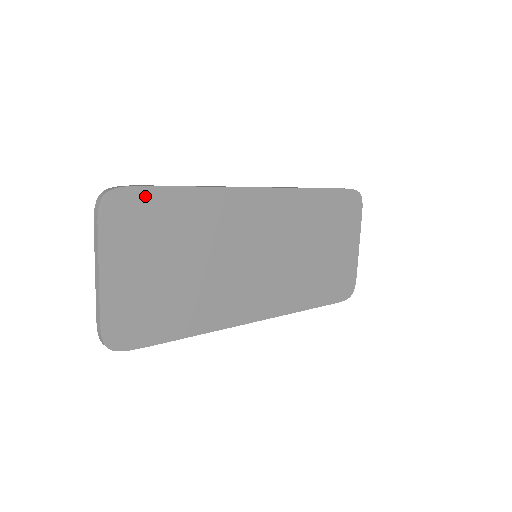
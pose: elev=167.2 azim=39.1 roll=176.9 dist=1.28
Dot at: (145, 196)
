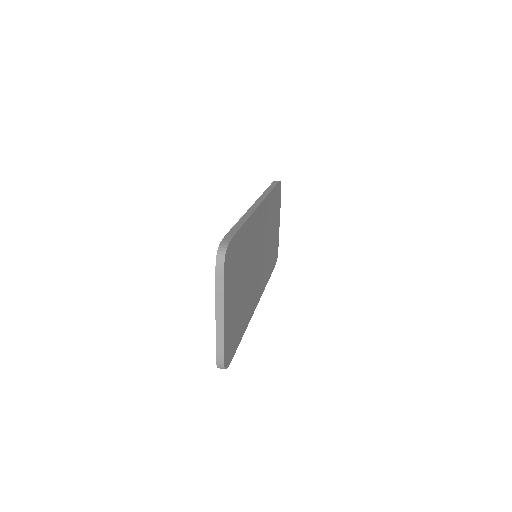
Dot at: (235, 242)
